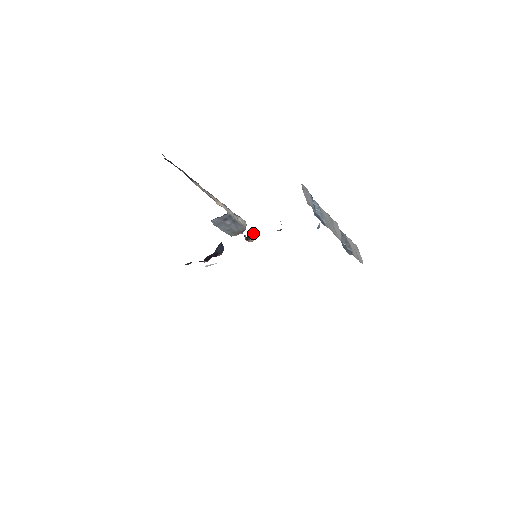
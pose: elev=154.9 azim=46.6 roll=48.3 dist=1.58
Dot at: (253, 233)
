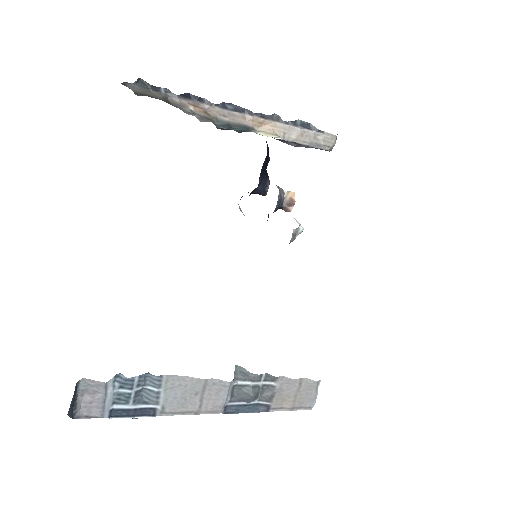
Dot at: (284, 204)
